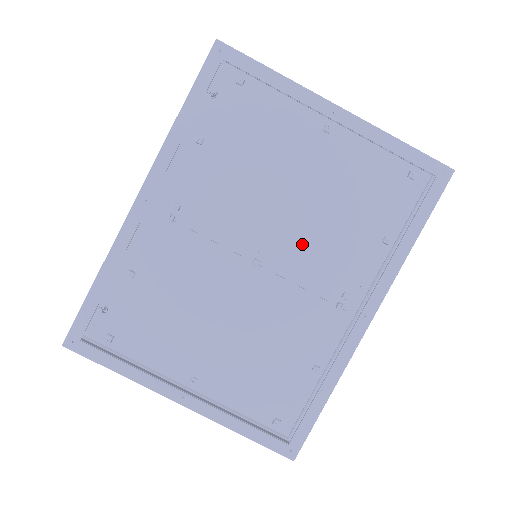
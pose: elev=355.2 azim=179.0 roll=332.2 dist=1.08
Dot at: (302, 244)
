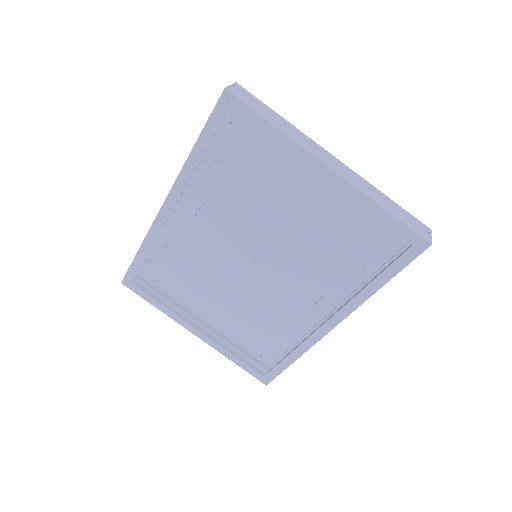
Dot at: (294, 256)
